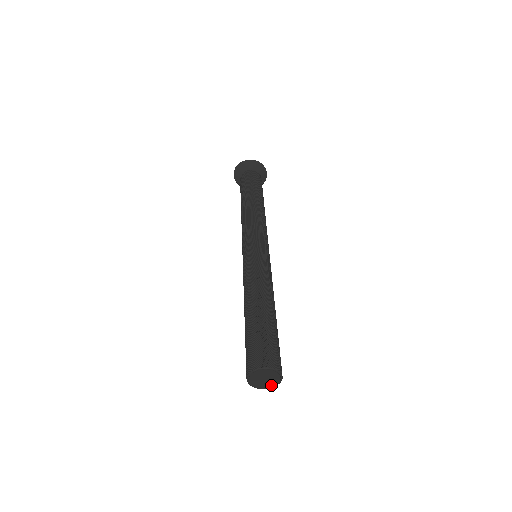
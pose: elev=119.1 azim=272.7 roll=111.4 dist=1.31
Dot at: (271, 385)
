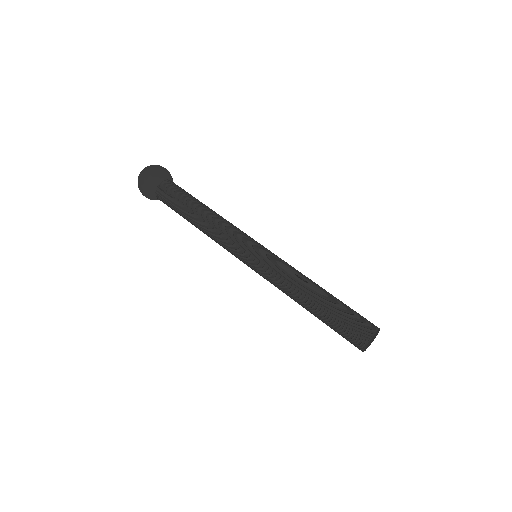
Dot at: occluded
